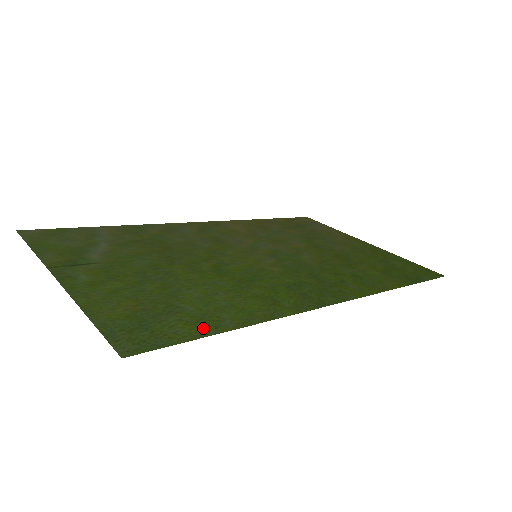
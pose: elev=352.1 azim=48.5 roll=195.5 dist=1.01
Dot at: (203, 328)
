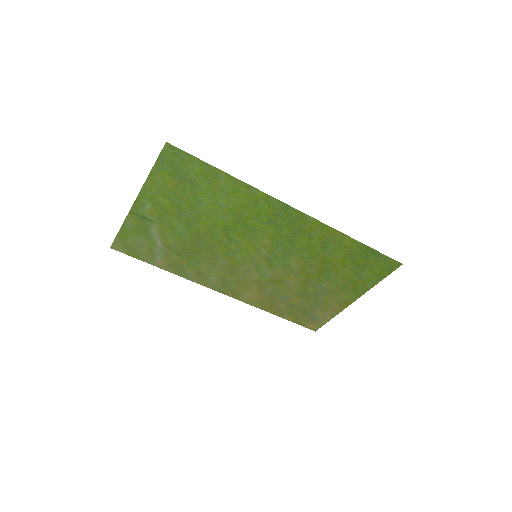
Dot at: (208, 171)
